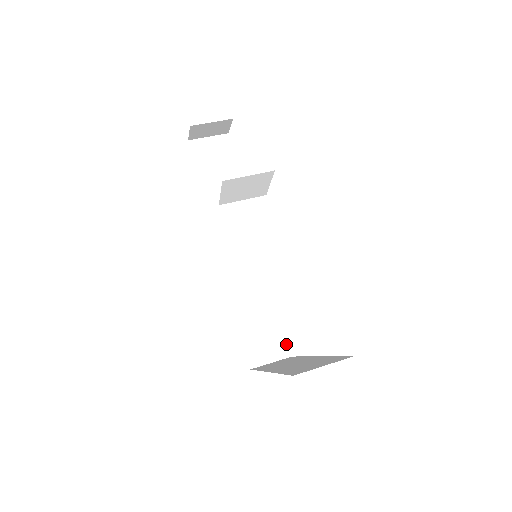
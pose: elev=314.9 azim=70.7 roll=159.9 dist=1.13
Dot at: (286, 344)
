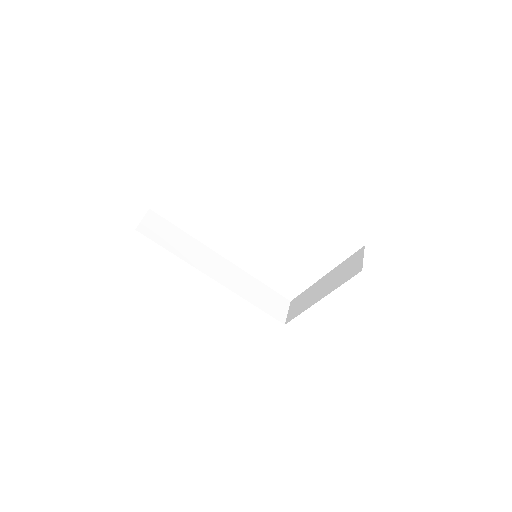
Dot at: (283, 298)
